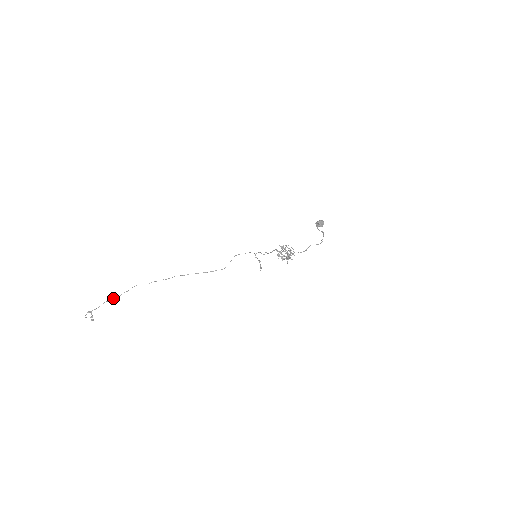
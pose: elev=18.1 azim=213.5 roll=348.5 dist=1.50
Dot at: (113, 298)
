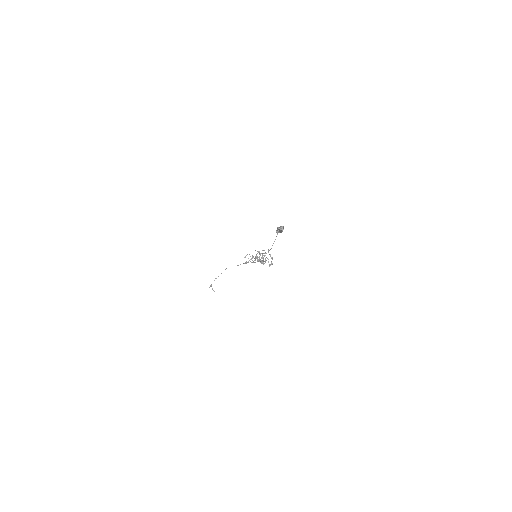
Dot at: occluded
